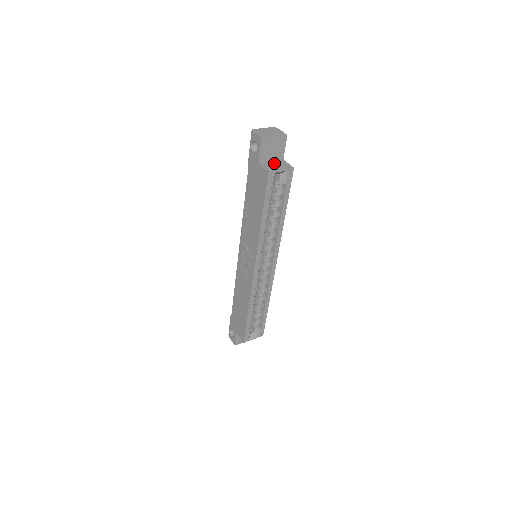
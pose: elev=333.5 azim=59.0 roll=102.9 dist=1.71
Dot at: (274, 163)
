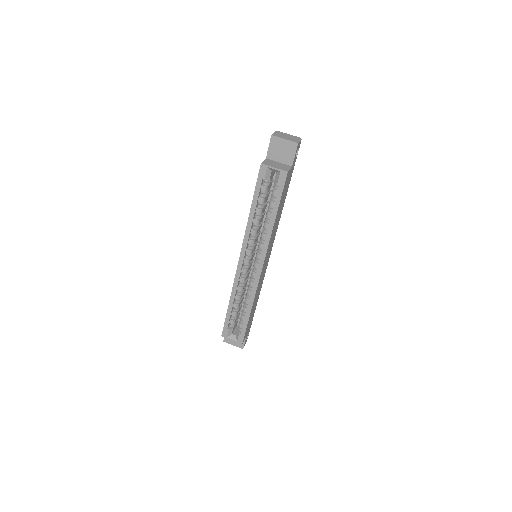
Dot at: (278, 163)
